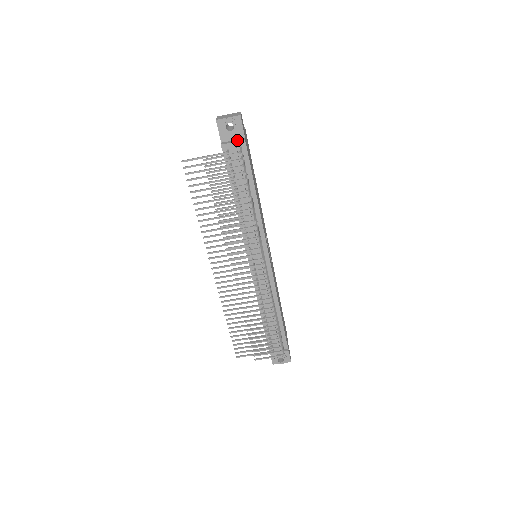
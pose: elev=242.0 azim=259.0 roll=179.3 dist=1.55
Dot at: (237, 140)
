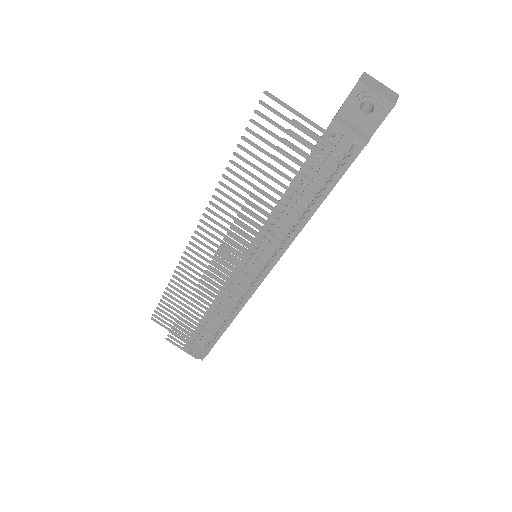
Dot at: (359, 131)
